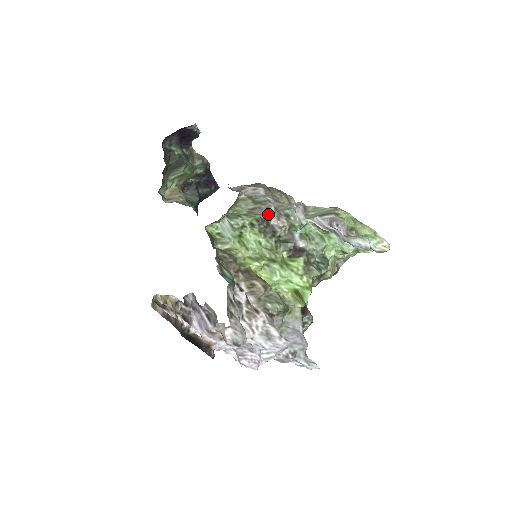
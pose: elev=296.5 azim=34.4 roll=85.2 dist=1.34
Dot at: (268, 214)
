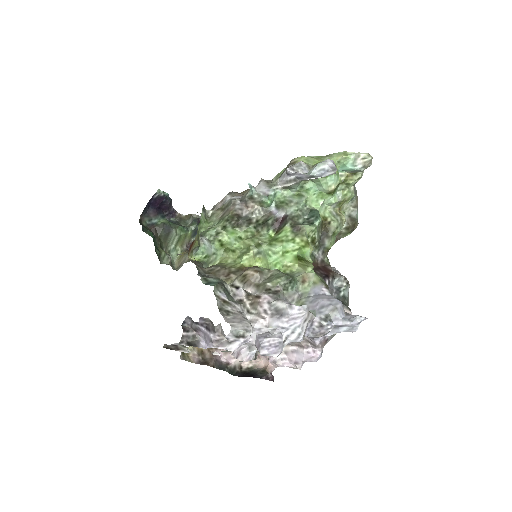
Dot at: (236, 209)
